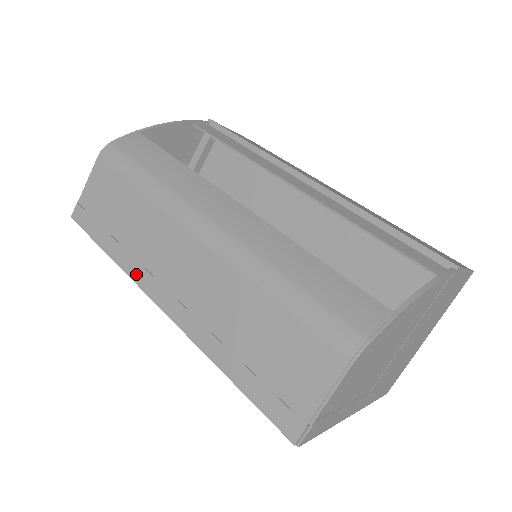
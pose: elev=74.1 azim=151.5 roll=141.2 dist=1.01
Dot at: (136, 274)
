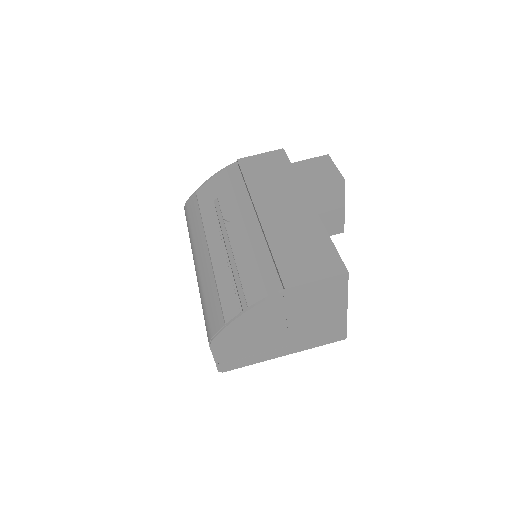
Dot at: occluded
